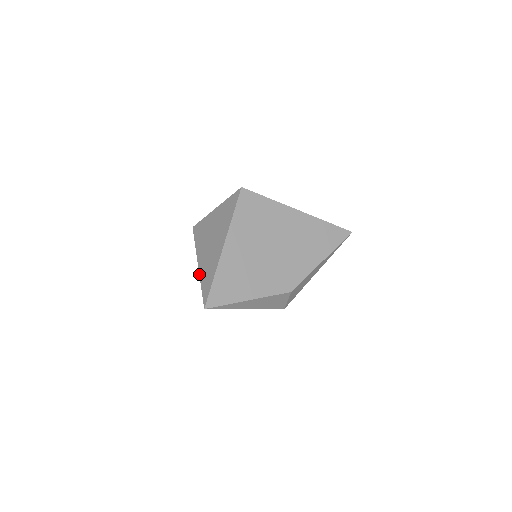
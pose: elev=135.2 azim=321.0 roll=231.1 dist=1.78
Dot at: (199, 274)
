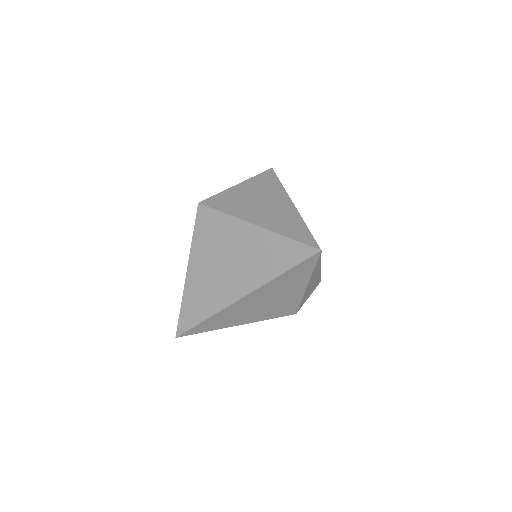
Dot at: (271, 230)
